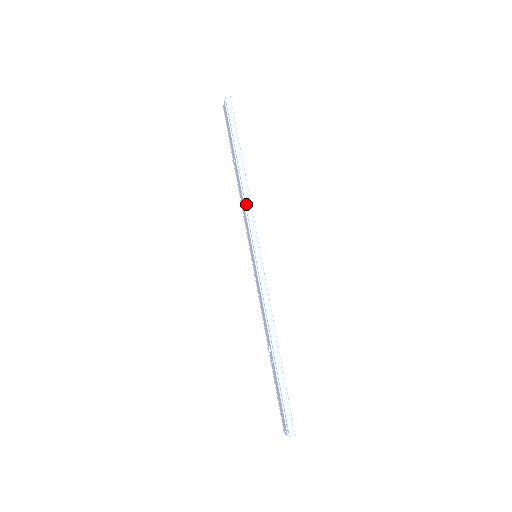
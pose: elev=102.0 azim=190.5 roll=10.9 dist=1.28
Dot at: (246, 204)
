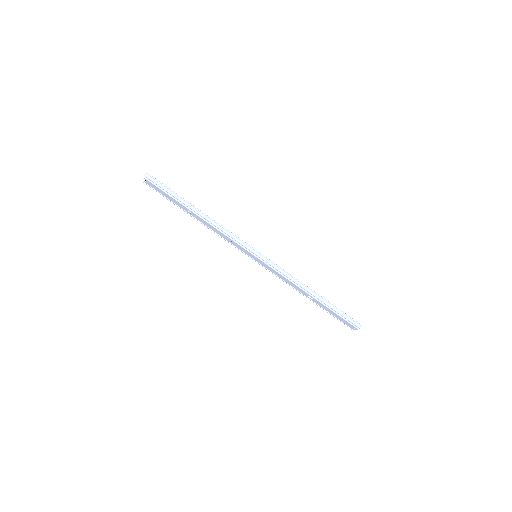
Dot at: (225, 232)
